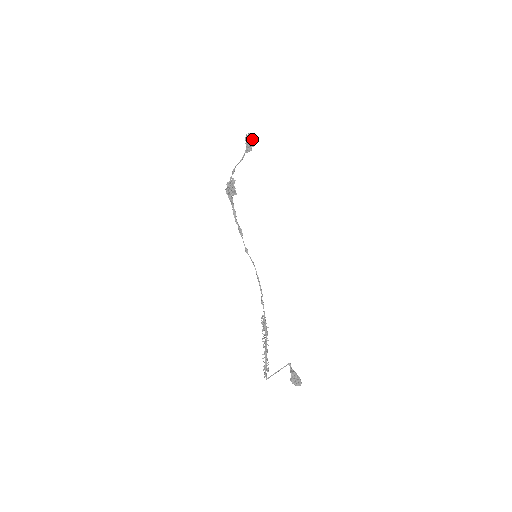
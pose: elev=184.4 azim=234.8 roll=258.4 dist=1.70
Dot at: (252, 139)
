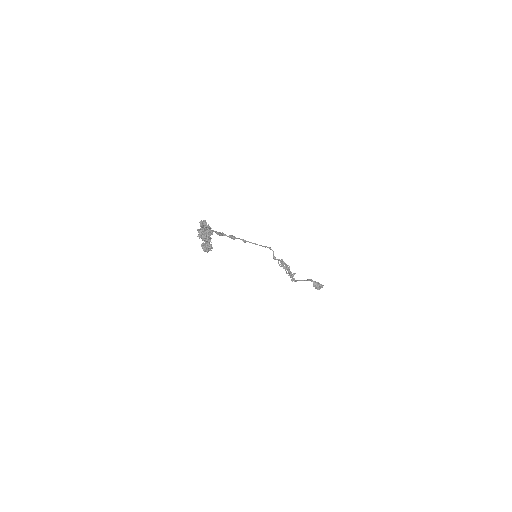
Dot at: (206, 241)
